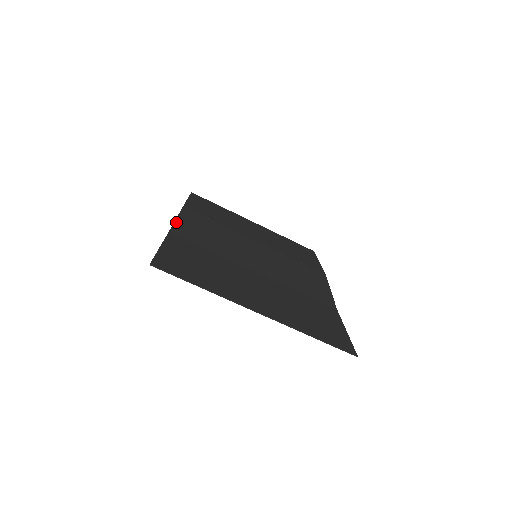
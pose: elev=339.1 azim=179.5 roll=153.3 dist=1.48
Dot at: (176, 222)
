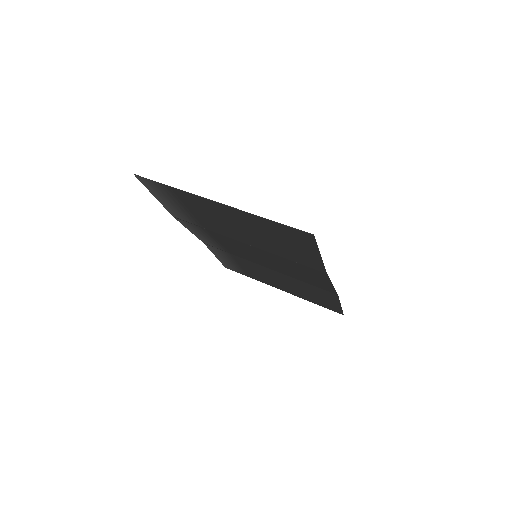
Dot at: (187, 228)
